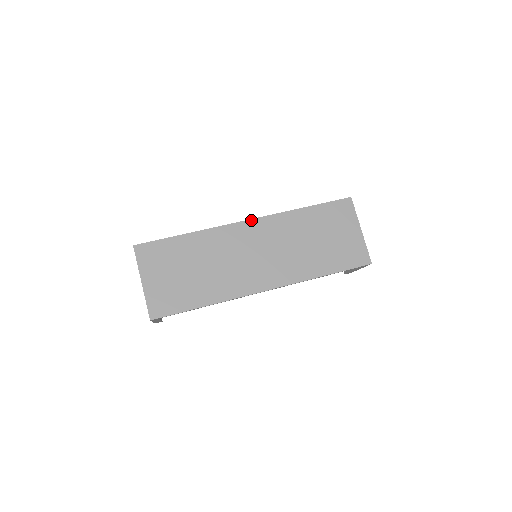
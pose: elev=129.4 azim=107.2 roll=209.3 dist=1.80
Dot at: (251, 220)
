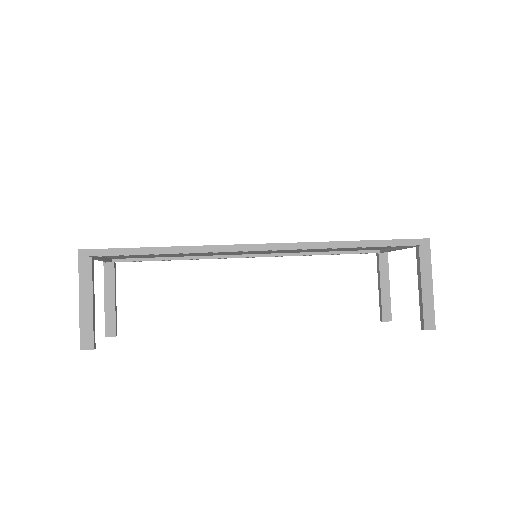
Dot at: occluded
